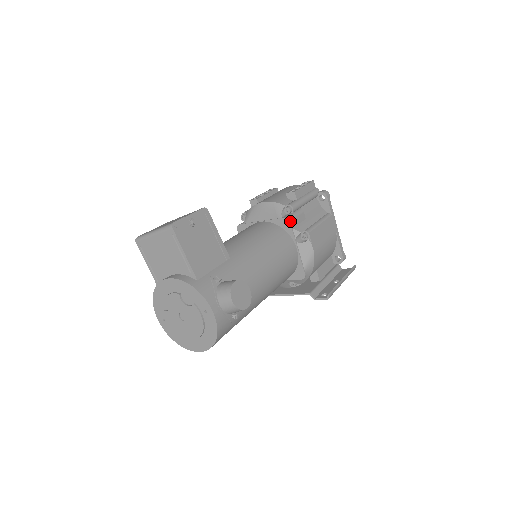
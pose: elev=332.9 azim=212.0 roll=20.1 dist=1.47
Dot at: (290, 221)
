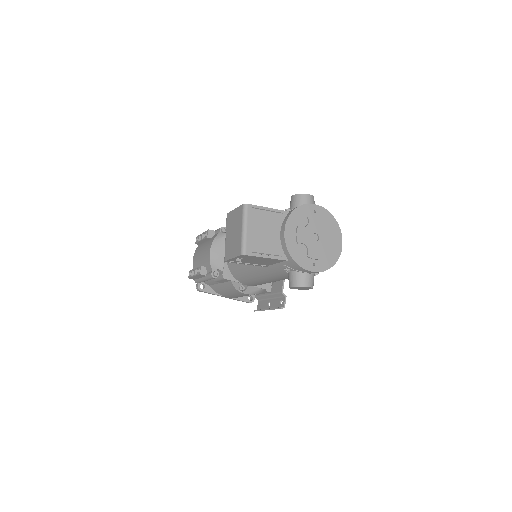
Dot at: occluded
